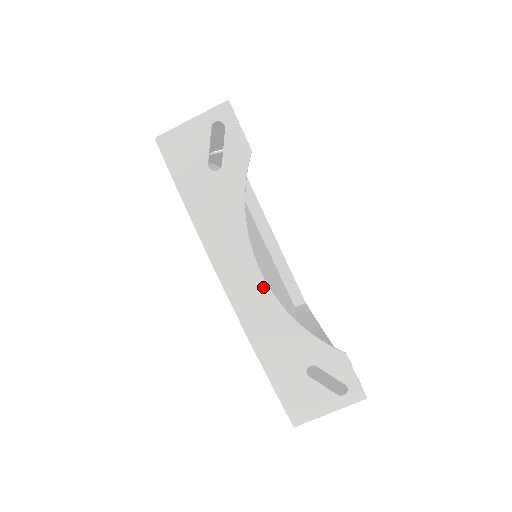
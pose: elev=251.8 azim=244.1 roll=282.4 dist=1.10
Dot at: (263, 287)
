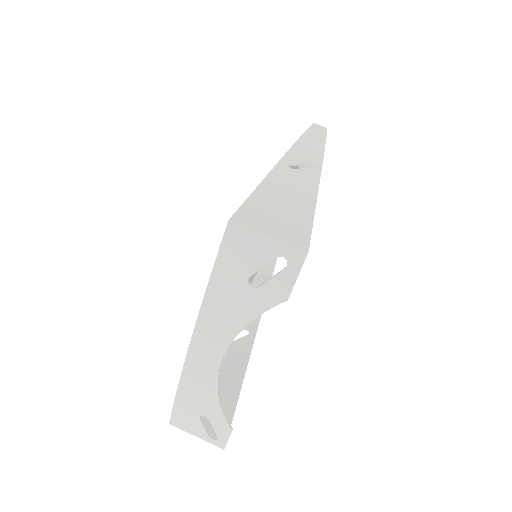
Dot at: (215, 368)
